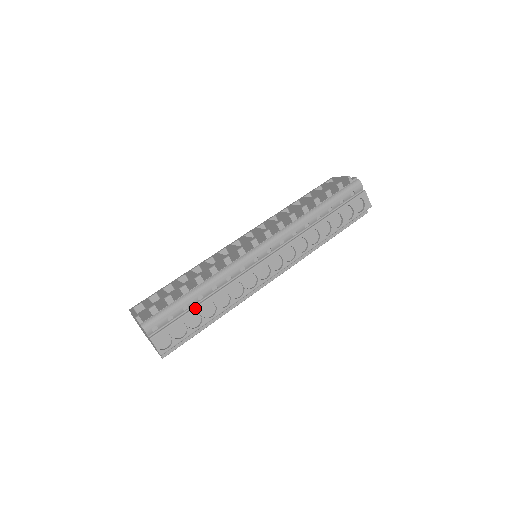
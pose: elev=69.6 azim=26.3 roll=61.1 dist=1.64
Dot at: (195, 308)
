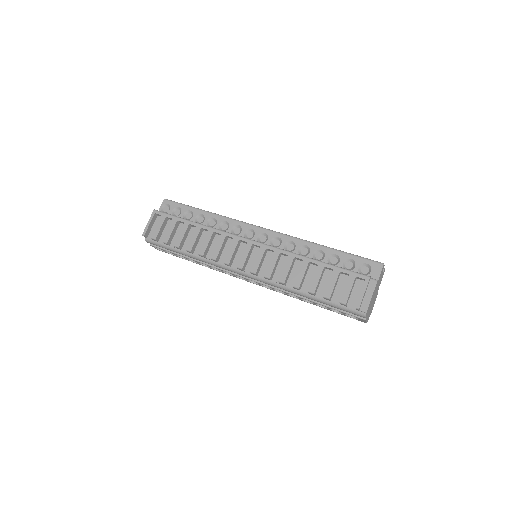
Dot at: (182, 256)
